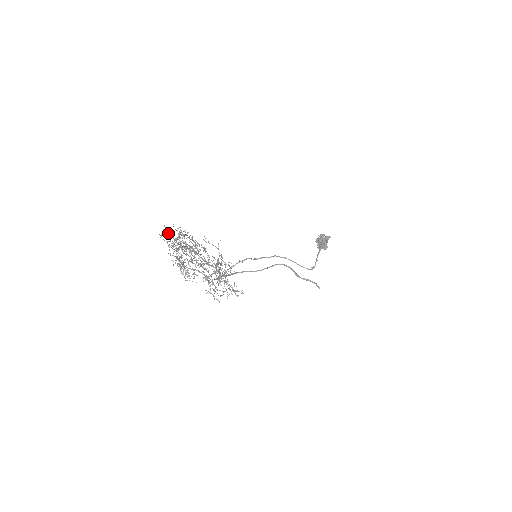
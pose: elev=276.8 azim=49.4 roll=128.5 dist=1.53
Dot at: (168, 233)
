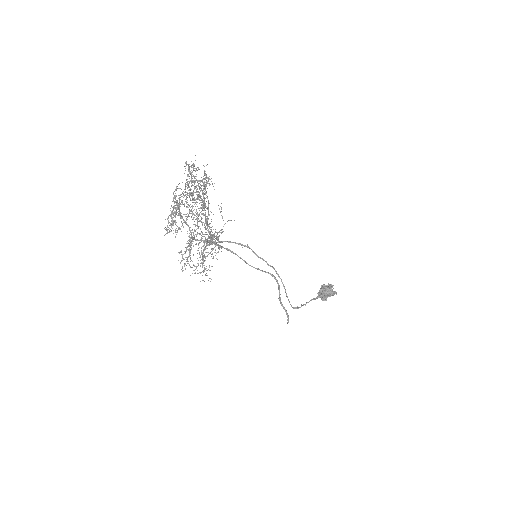
Dot at: (193, 169)
